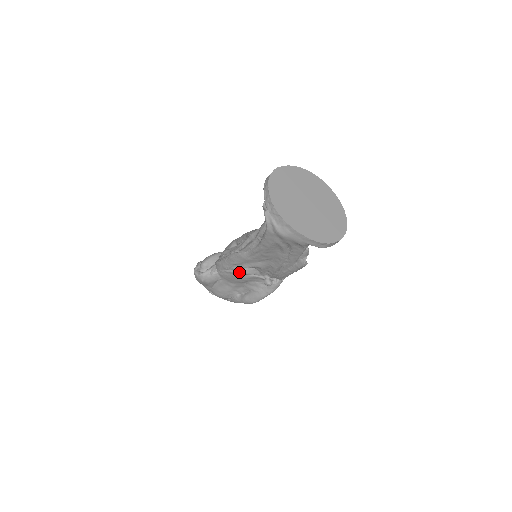
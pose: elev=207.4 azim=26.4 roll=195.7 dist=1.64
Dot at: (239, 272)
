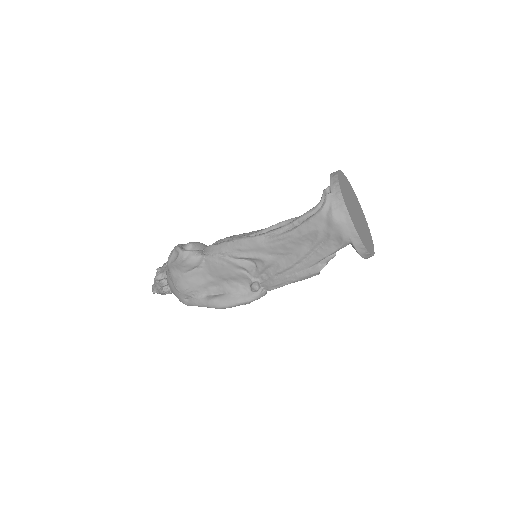
Dot at: (236, 261)
